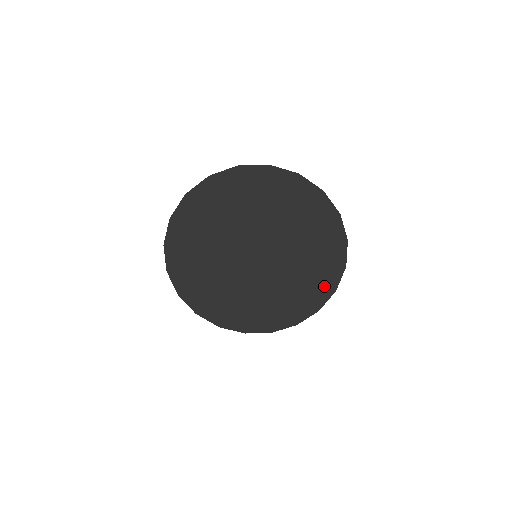
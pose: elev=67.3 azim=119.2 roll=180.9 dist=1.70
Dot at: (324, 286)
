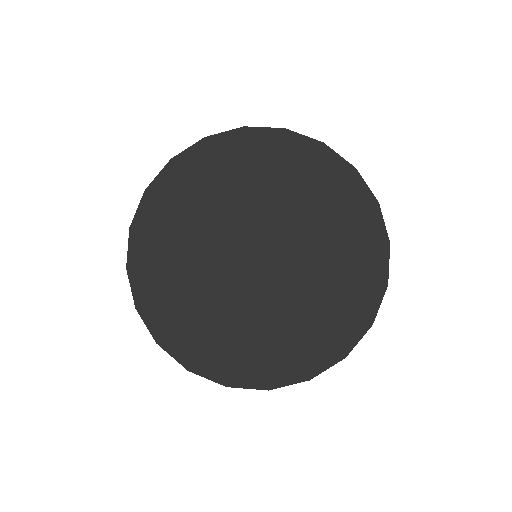
Dot at: (266, 369)
